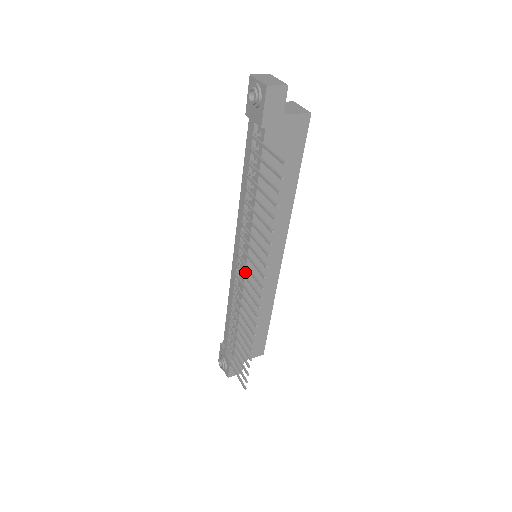
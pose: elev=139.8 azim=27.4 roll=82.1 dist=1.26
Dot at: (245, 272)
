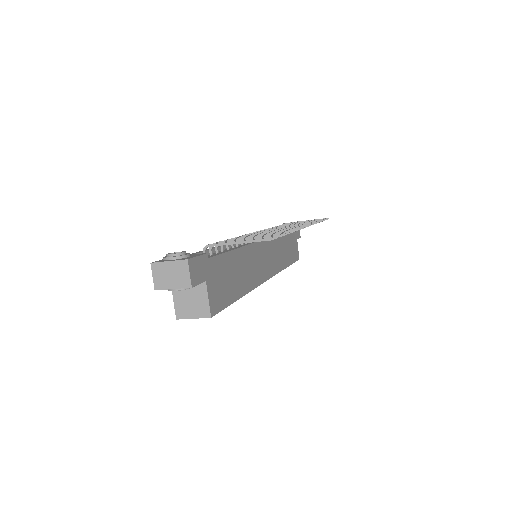
Dot at: occluded
